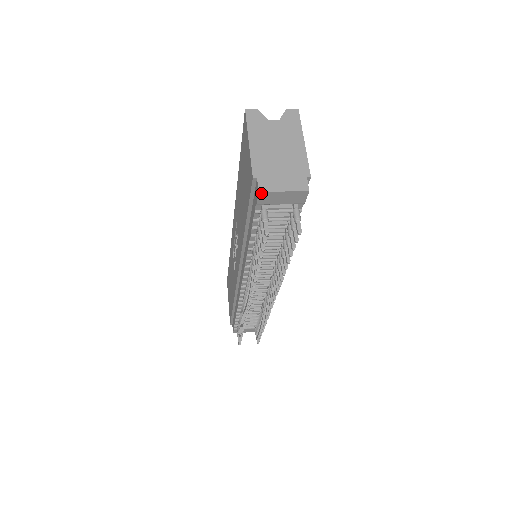
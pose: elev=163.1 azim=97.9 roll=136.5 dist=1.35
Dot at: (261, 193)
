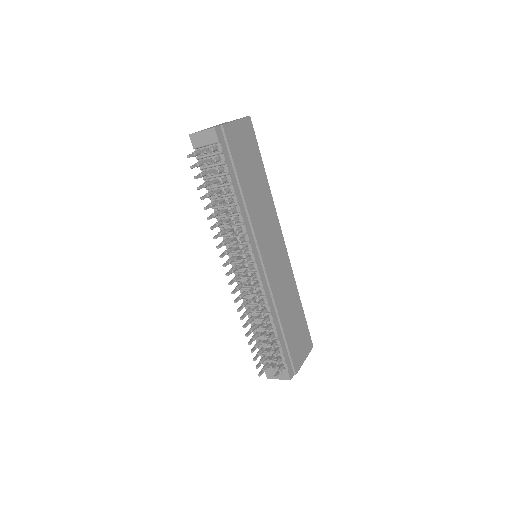
Dot at: (191, 136)
